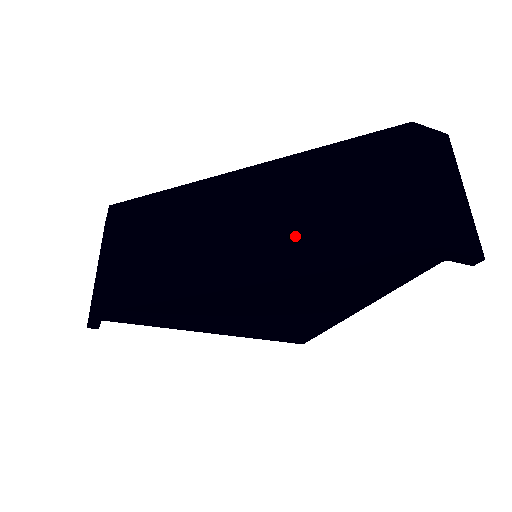
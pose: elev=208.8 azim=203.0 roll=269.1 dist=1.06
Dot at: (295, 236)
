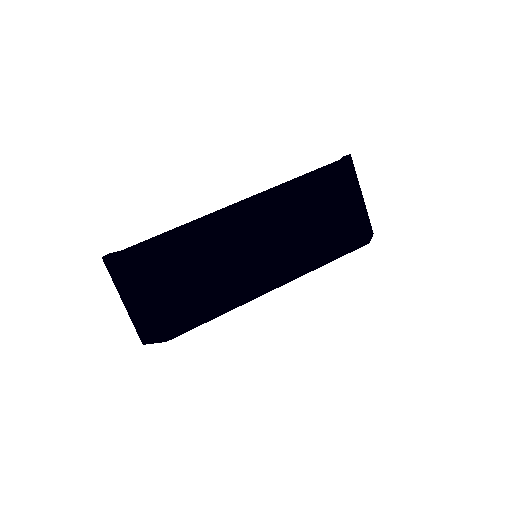
Dot at: (297, 250)
